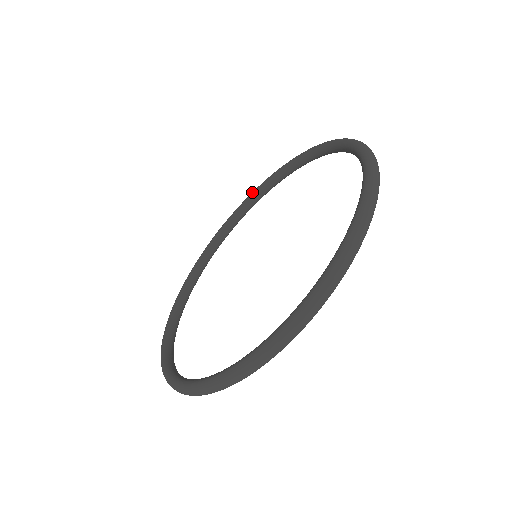
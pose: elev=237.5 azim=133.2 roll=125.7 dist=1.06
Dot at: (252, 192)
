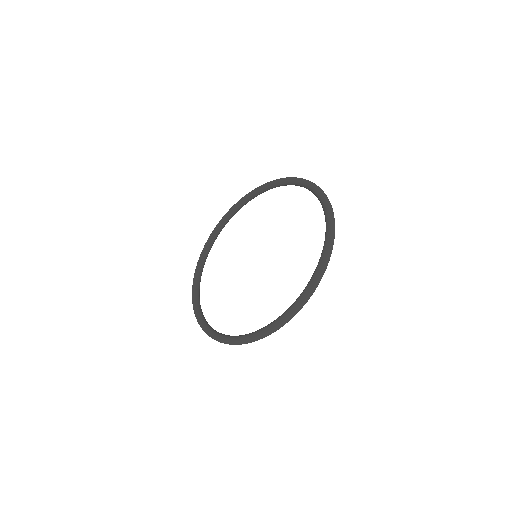
Dot at: (224, 216)
